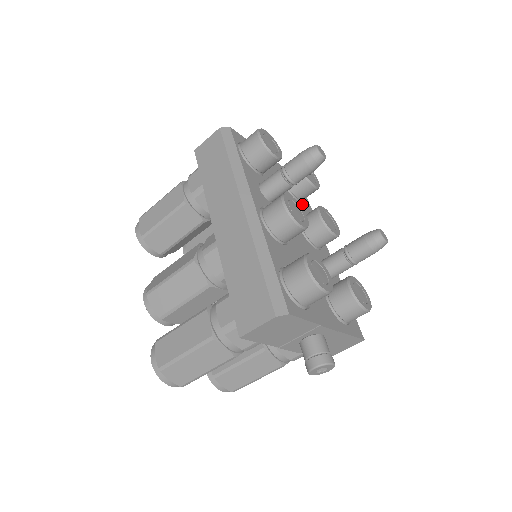
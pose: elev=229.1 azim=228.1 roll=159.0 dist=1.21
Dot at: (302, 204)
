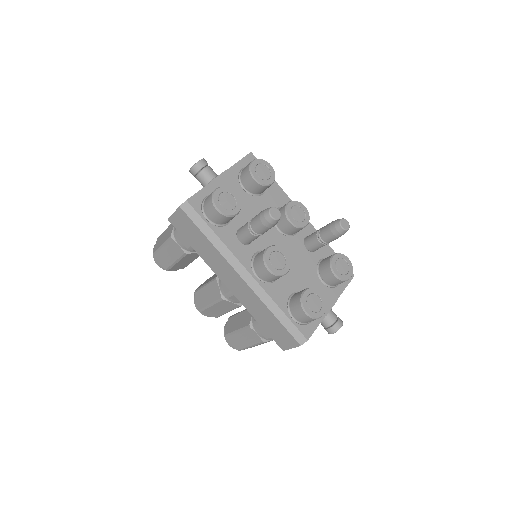
Dot at: (267, 190)
